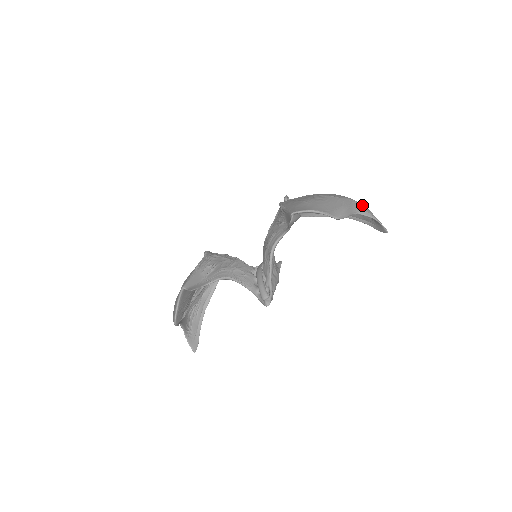
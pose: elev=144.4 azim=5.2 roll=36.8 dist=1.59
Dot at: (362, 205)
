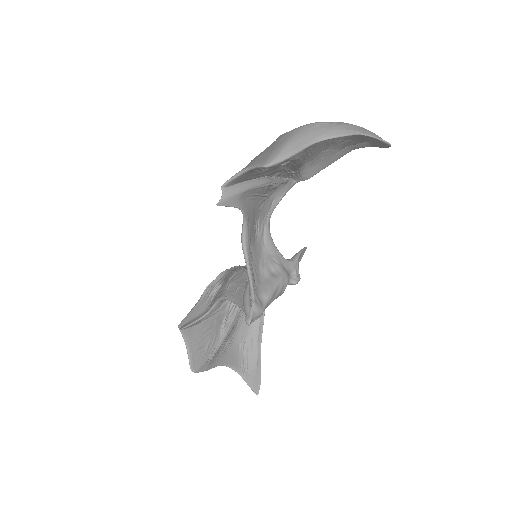
Dot at: (335, 123)
